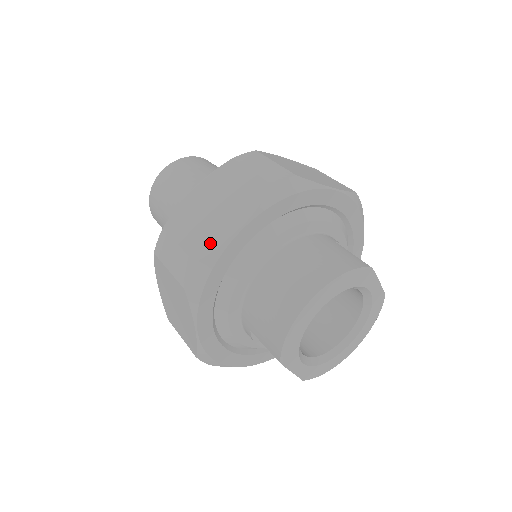
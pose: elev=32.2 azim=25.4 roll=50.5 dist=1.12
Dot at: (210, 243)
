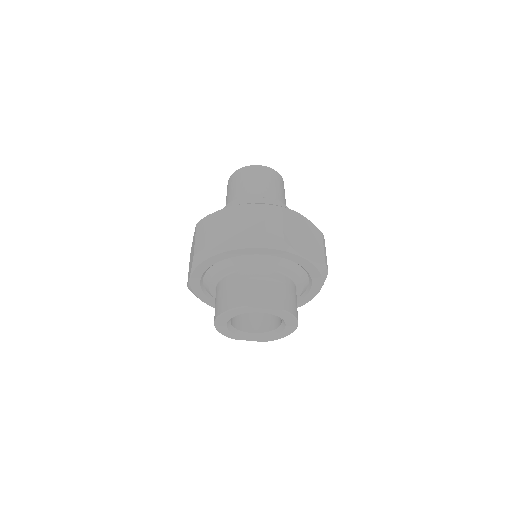
Dot at: (188, 279)
